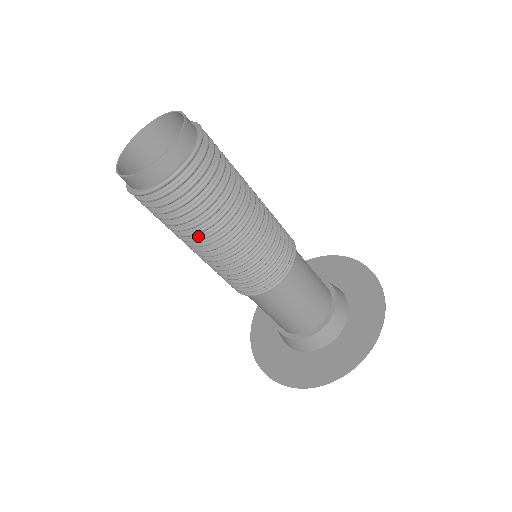
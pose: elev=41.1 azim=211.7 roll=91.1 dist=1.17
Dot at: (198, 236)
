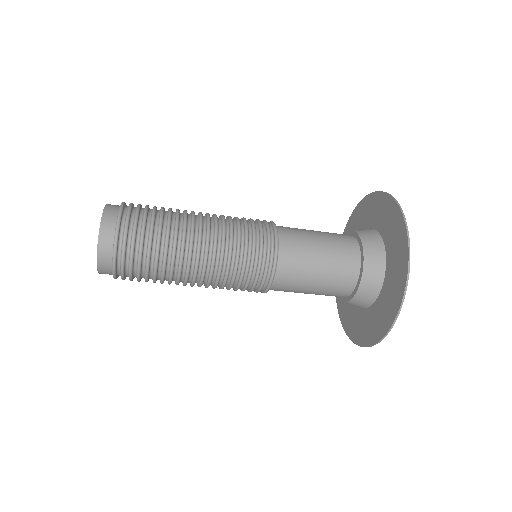
Dot at: (177, 272)
